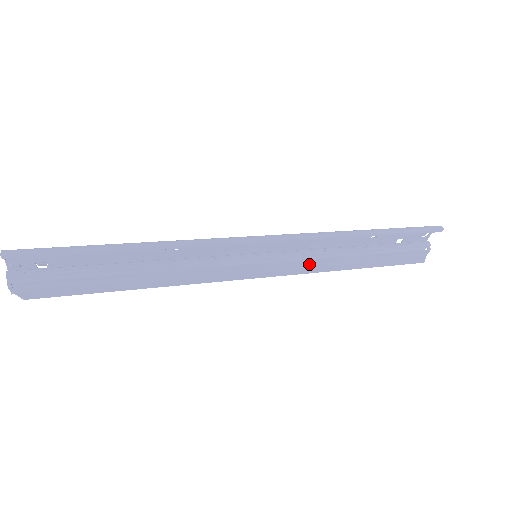
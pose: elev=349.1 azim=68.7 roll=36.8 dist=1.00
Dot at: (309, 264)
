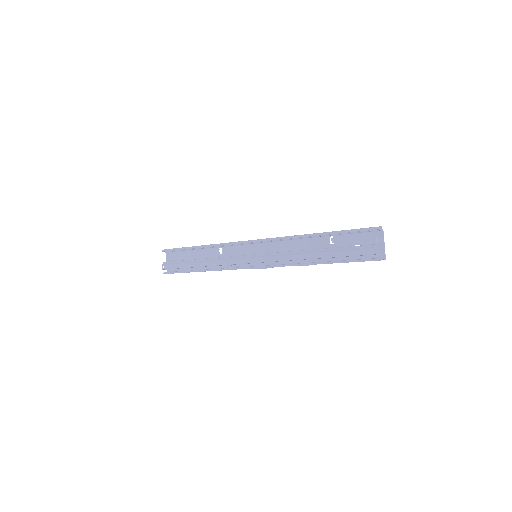
Dot at: occluded
